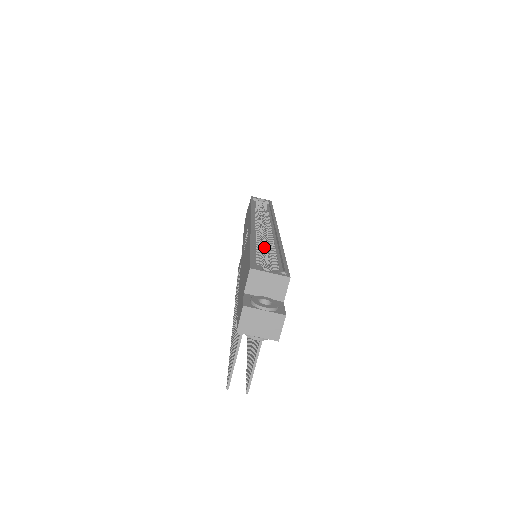
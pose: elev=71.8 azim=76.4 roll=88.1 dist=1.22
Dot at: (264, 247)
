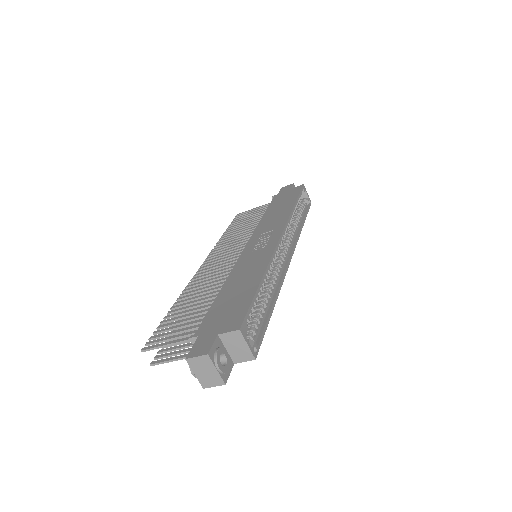
Dot at: occluded
